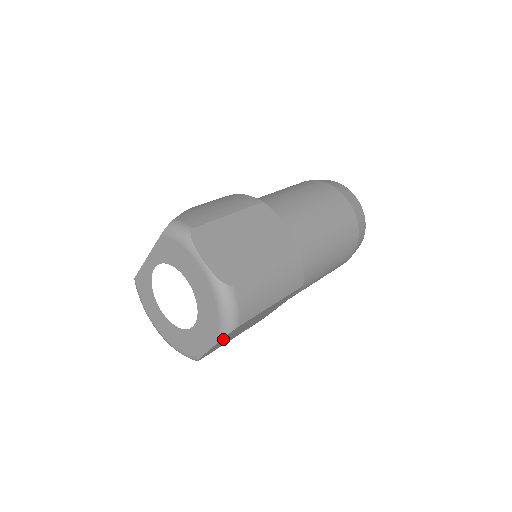
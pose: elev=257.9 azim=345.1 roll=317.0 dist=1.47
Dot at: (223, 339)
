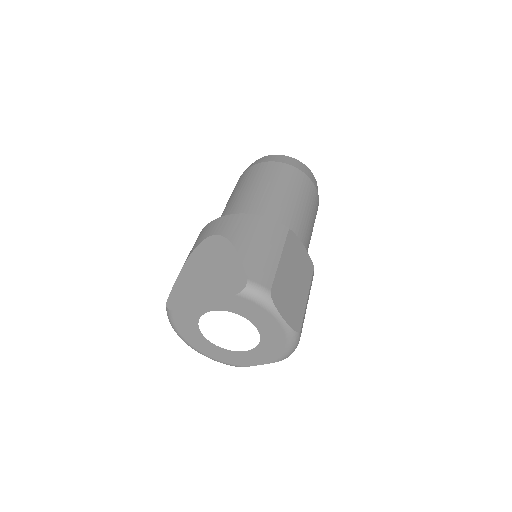
Dot at: occluded
